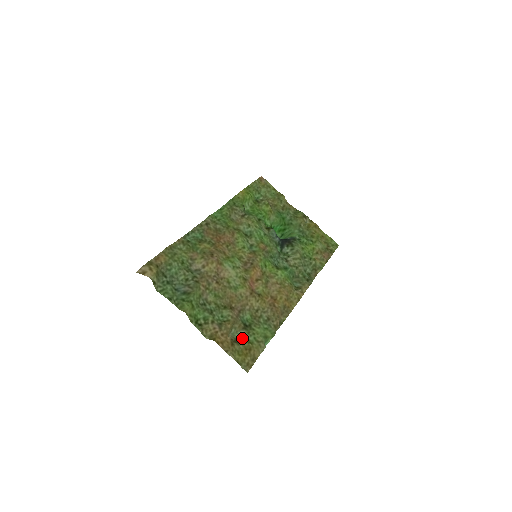
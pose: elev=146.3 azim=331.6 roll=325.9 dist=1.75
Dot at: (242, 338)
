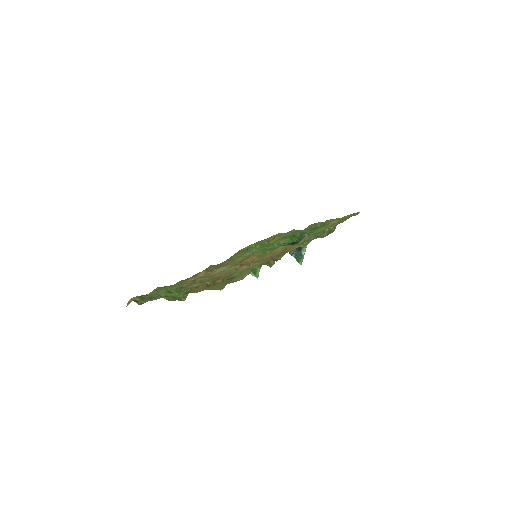
Dot at: occluded
